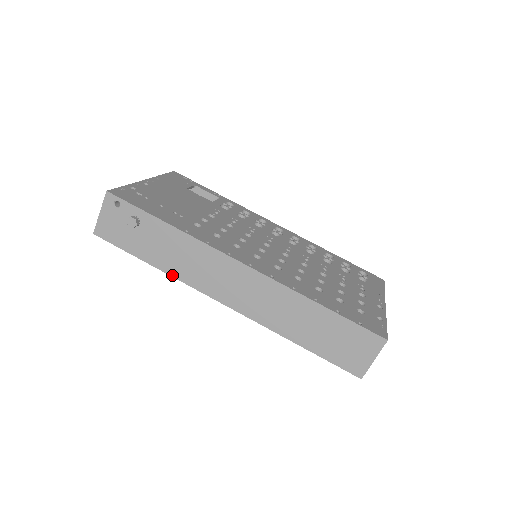
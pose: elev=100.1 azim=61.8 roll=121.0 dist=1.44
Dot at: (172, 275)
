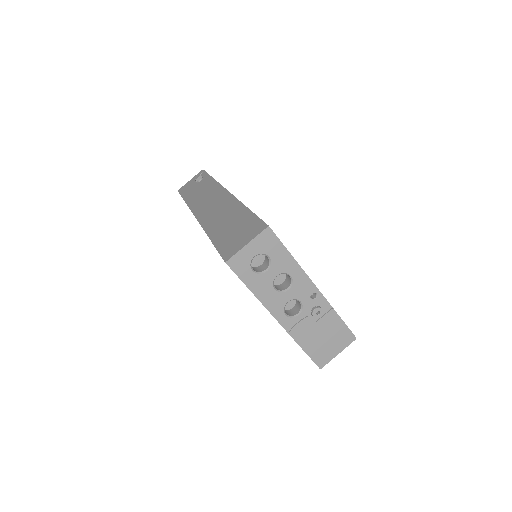
Dot at: (188, 204)
